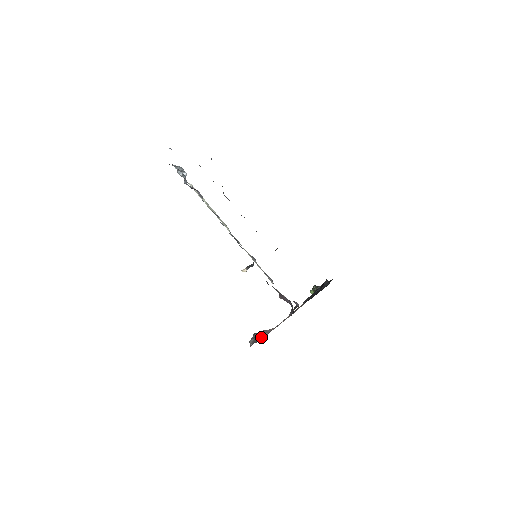
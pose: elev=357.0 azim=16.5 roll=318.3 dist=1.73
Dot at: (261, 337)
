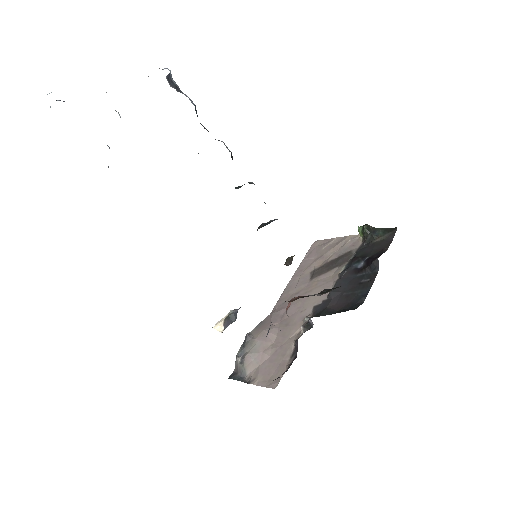
Dot at: (248, 368)
